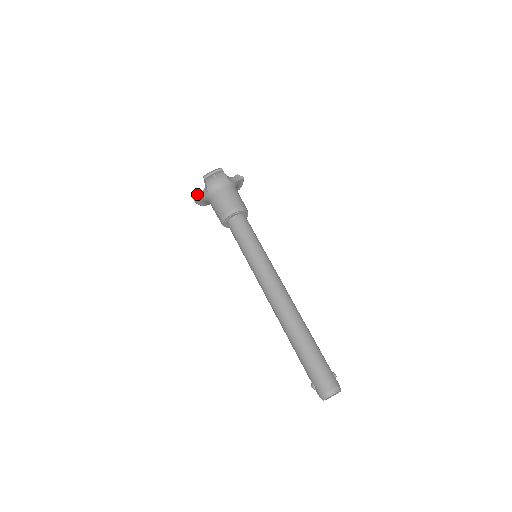
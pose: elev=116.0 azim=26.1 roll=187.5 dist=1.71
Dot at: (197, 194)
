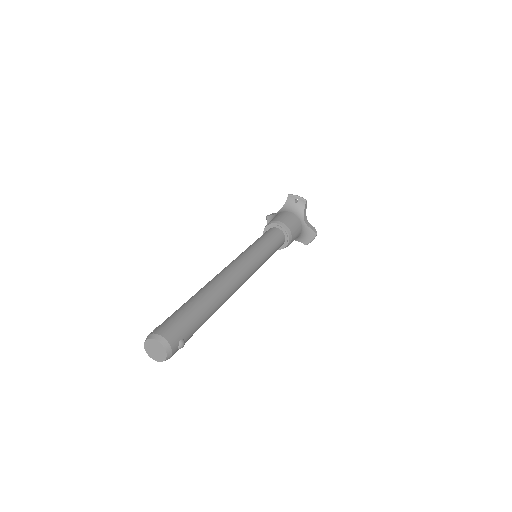
Dot at: (274, 213)
